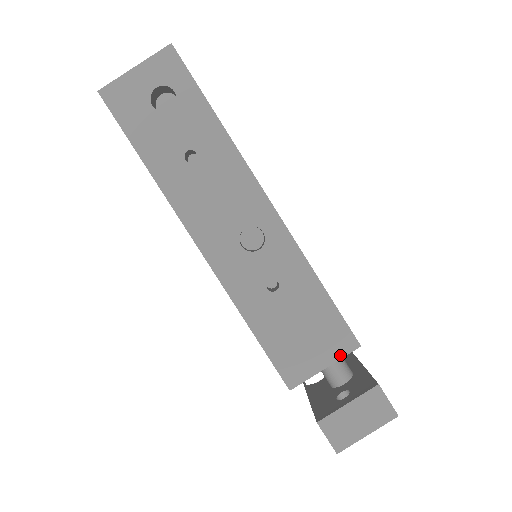
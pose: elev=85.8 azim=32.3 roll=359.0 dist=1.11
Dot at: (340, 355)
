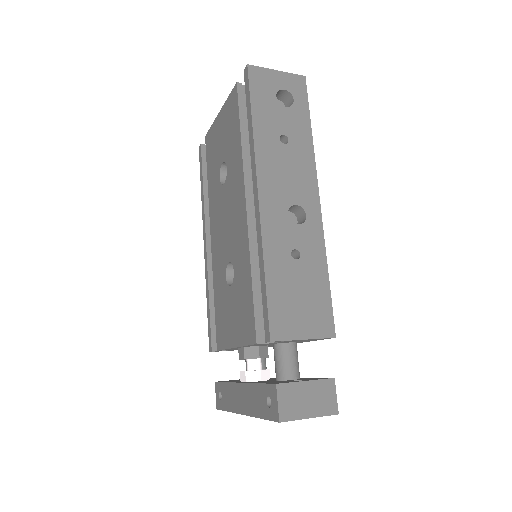
Dot at: (319, 335)
